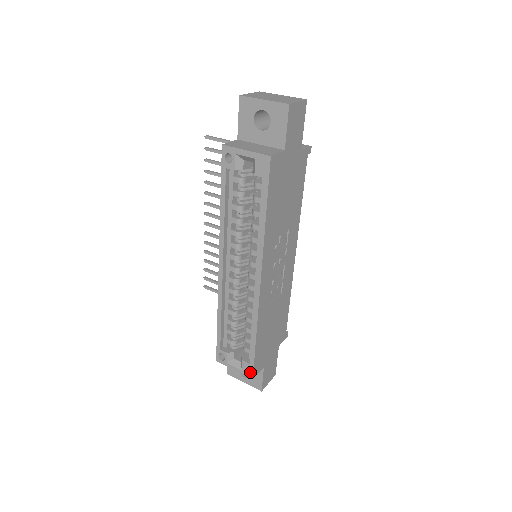
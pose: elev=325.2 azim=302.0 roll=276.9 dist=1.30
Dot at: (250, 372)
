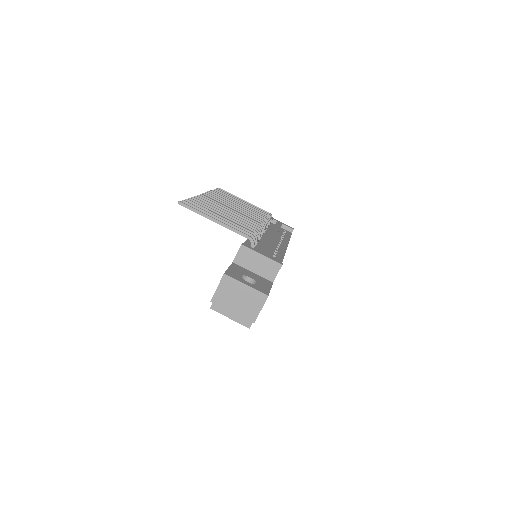
Dot at: occluded
